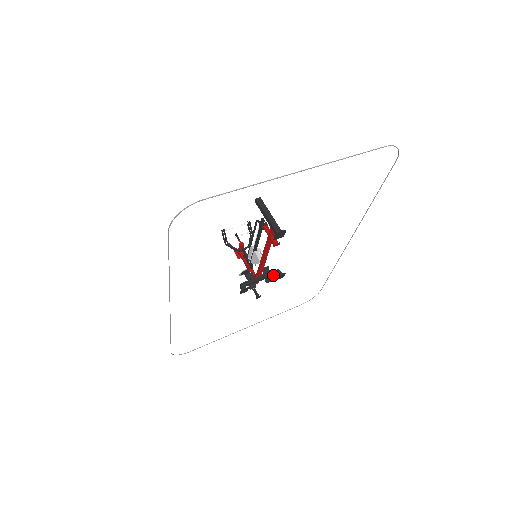
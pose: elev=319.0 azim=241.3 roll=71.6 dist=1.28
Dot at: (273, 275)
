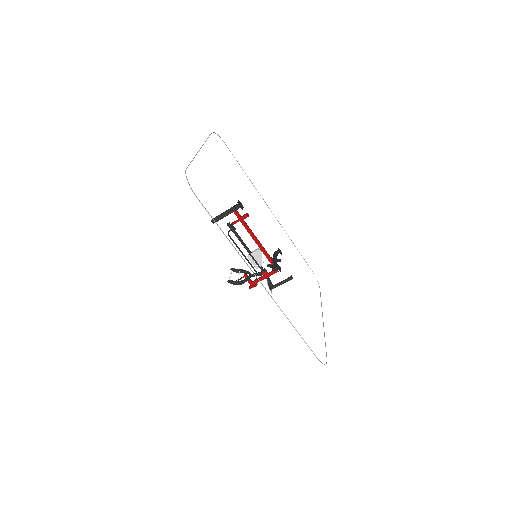
Dot at: (276, 256)
